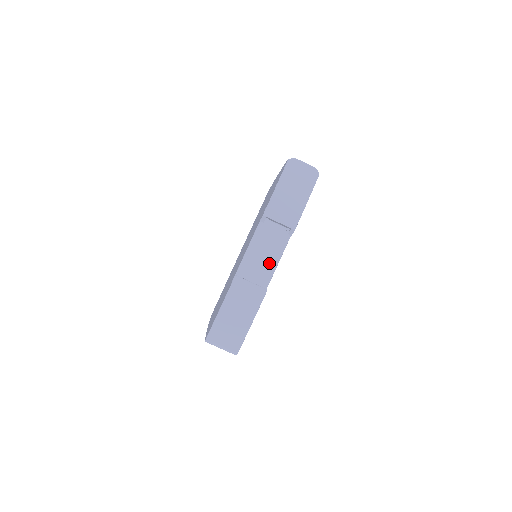
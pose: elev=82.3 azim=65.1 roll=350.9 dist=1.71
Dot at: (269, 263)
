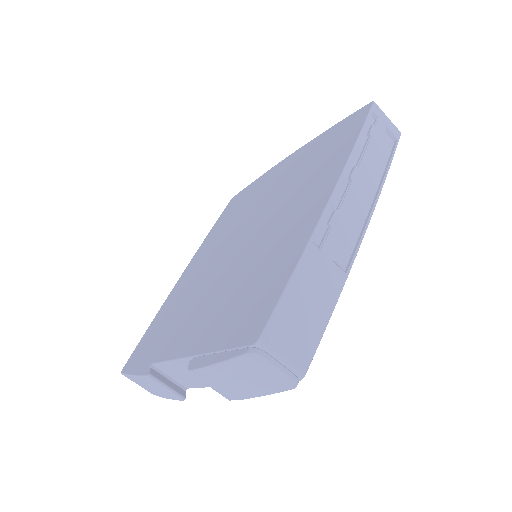
Dot at: (198, 381)
